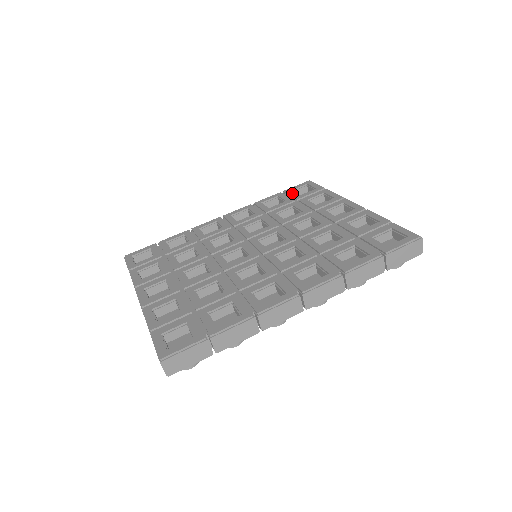
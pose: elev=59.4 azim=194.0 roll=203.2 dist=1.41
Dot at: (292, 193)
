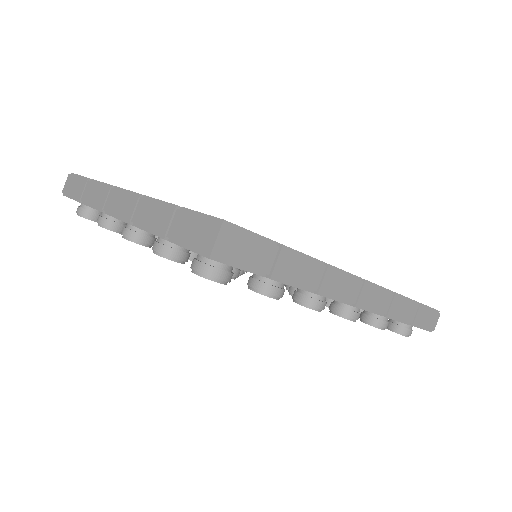
Dot at: occluded
